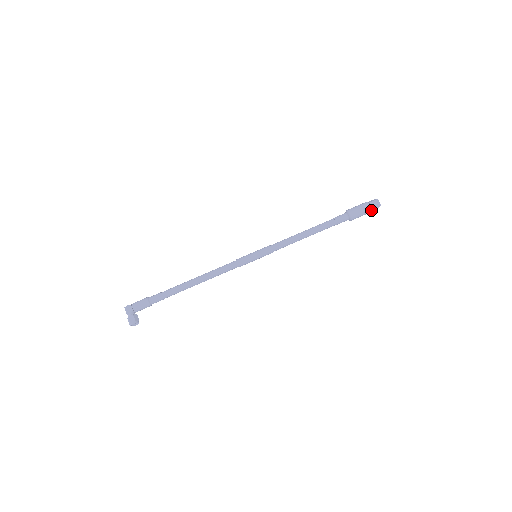
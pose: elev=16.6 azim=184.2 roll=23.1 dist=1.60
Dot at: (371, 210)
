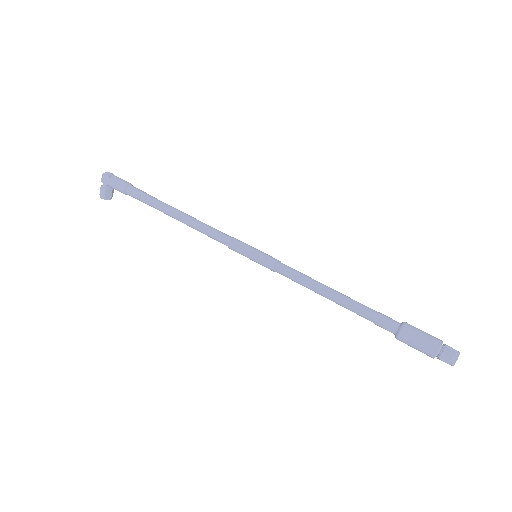
Dot at: (433, 357)
